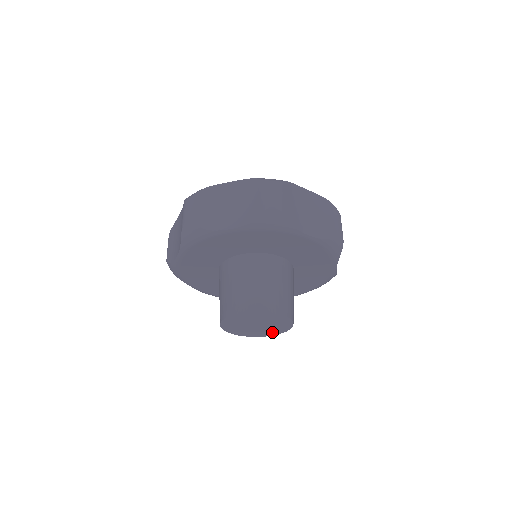
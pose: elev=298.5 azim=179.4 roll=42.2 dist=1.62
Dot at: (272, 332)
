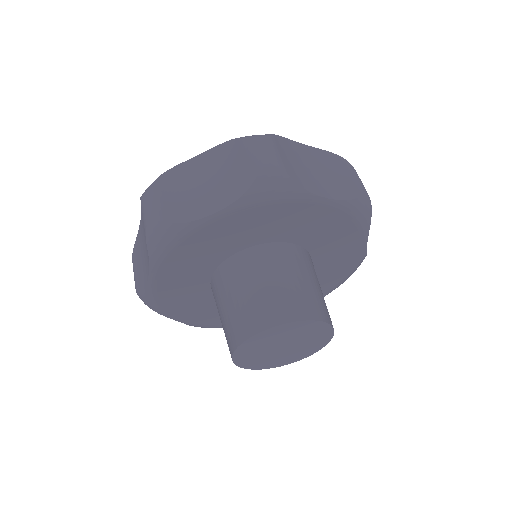
Dot at: (275, 362)
